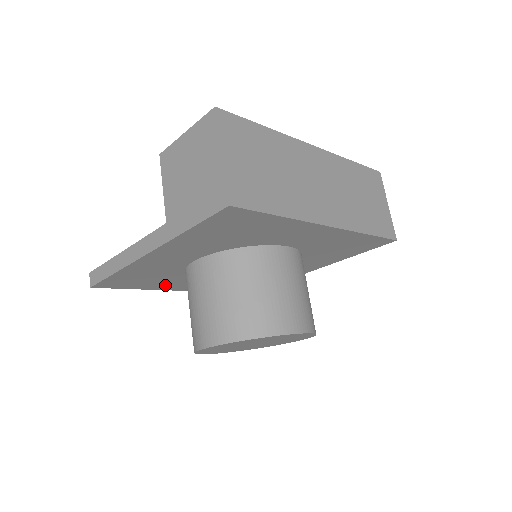
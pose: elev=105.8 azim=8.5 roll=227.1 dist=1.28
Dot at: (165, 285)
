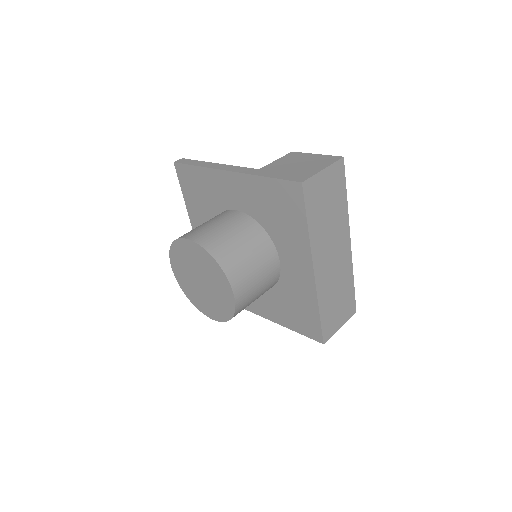
Dot at: (196, 214)
